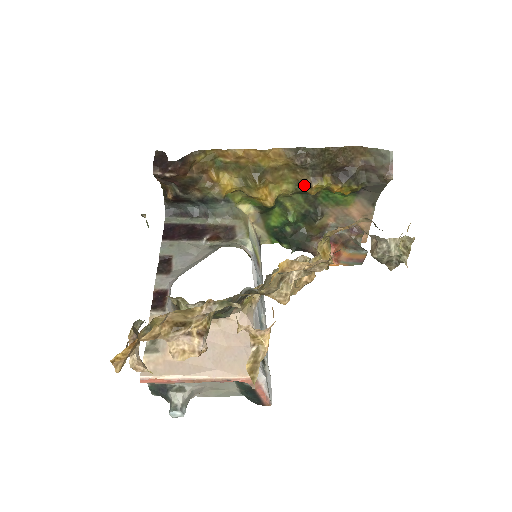
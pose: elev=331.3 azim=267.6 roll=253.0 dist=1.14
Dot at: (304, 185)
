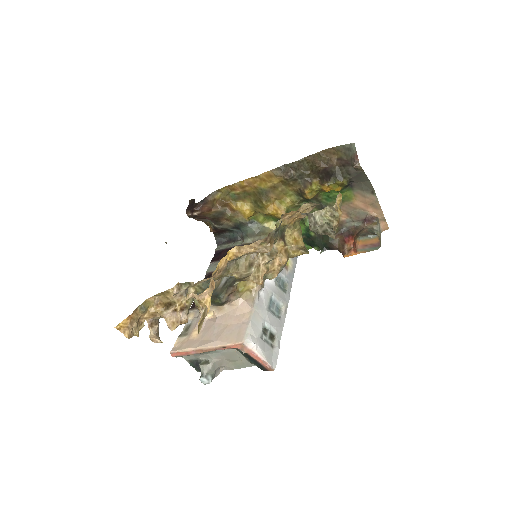
Dot at: (300, 193)
